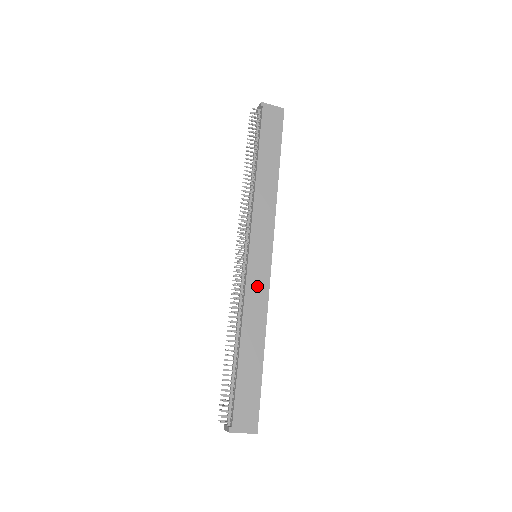
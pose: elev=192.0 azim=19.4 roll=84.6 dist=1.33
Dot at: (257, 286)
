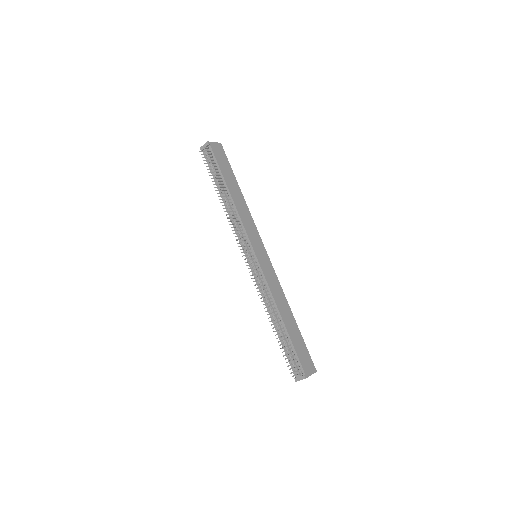
Dot at: (270, 276)
